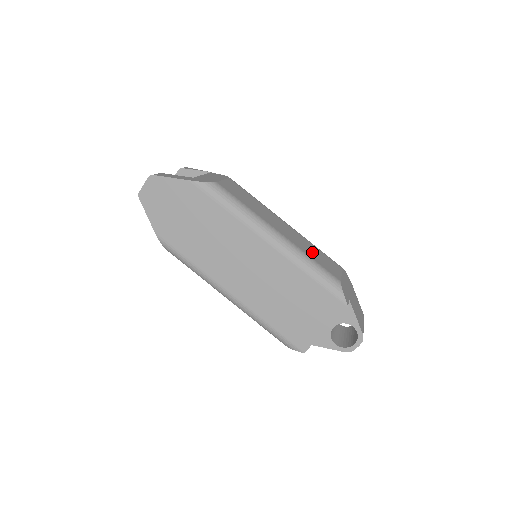
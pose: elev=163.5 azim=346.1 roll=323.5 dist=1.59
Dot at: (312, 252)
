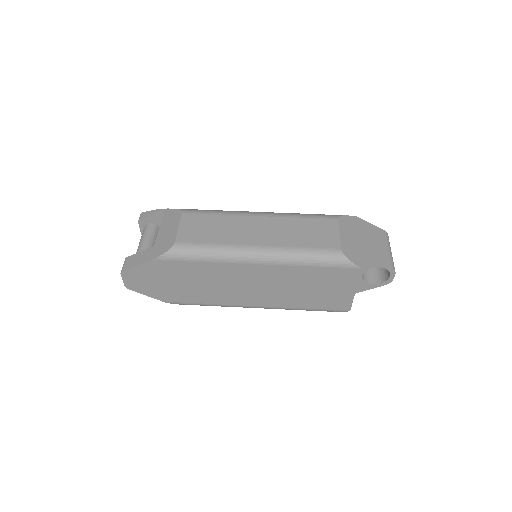
Dot at: (300, 235)
